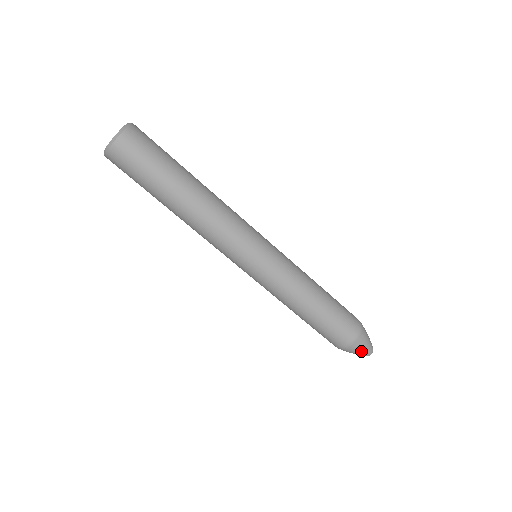
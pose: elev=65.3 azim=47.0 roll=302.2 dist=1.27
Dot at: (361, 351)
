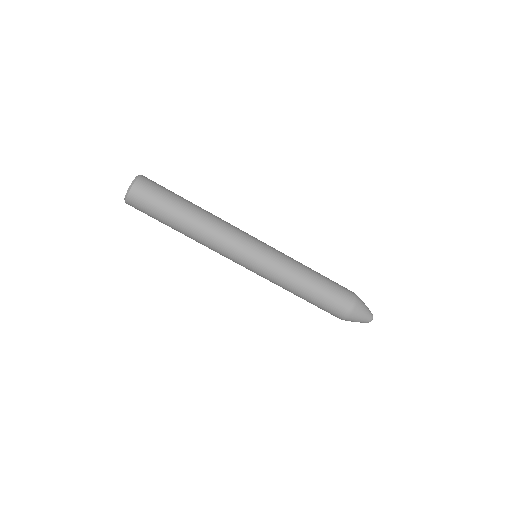
Dot at: (363, 316)
